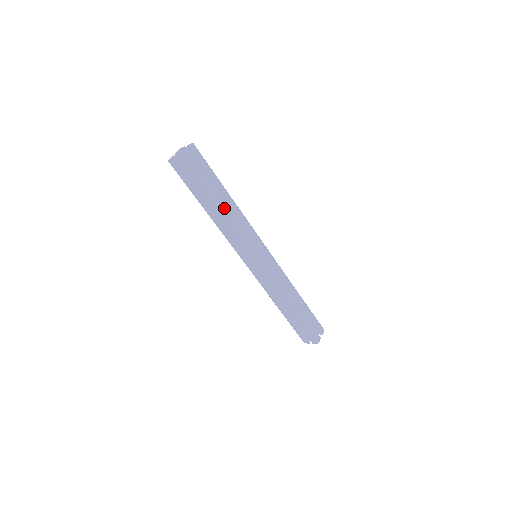
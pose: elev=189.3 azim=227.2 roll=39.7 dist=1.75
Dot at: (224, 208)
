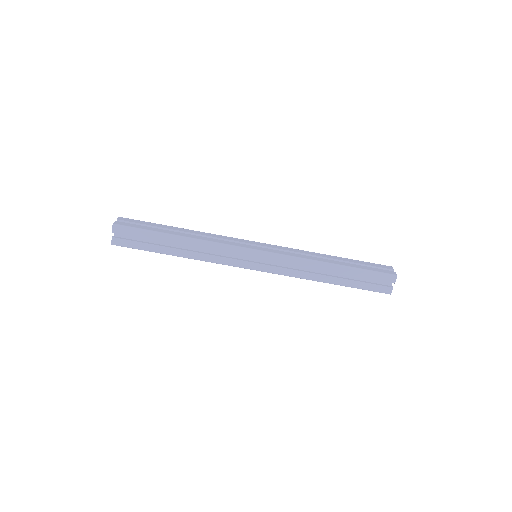
Dot at: (182, 253)
